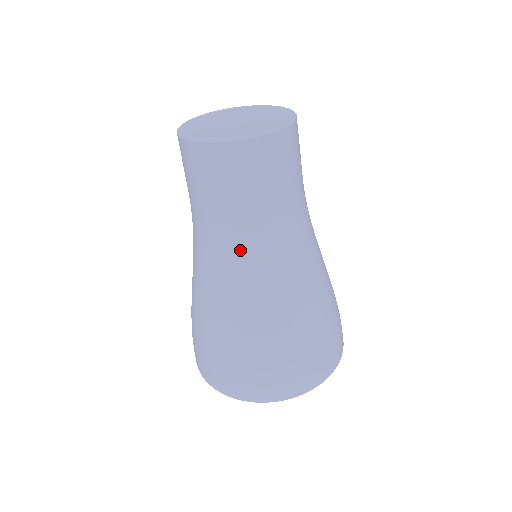
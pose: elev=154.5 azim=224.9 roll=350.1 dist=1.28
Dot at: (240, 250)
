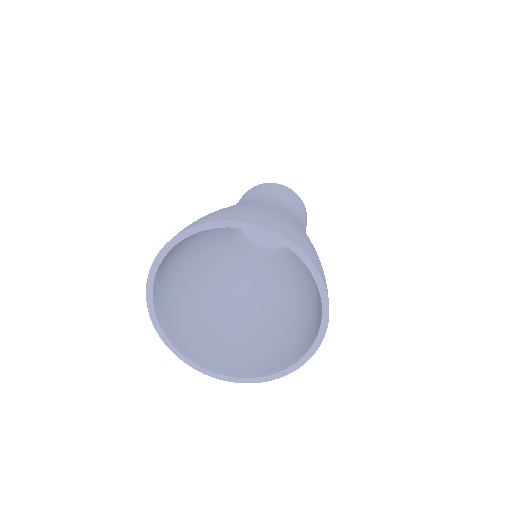
Dot at: (279, 203)
